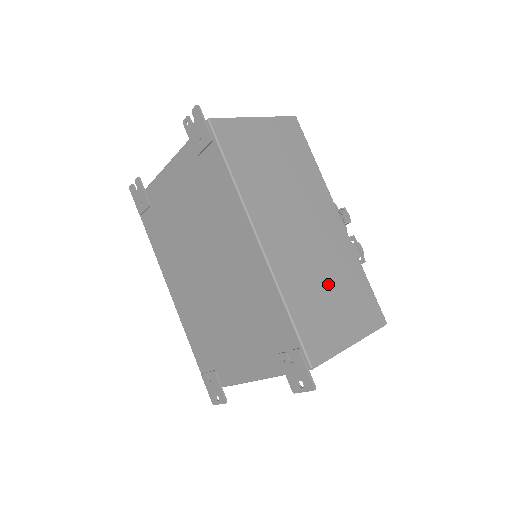
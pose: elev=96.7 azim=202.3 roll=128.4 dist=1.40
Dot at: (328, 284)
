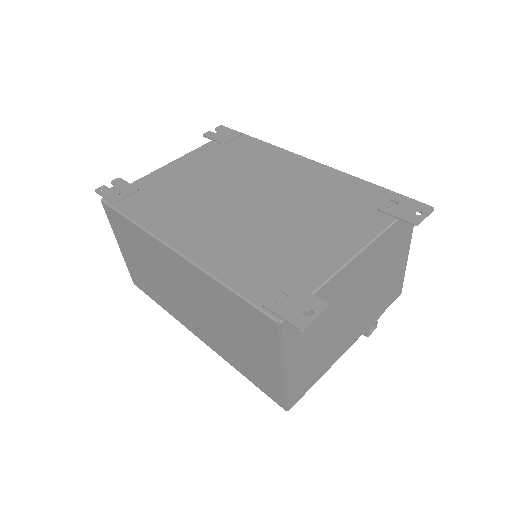
Dot at: occluded
